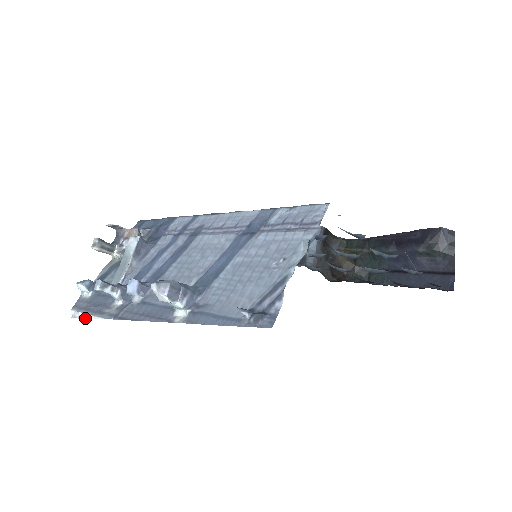
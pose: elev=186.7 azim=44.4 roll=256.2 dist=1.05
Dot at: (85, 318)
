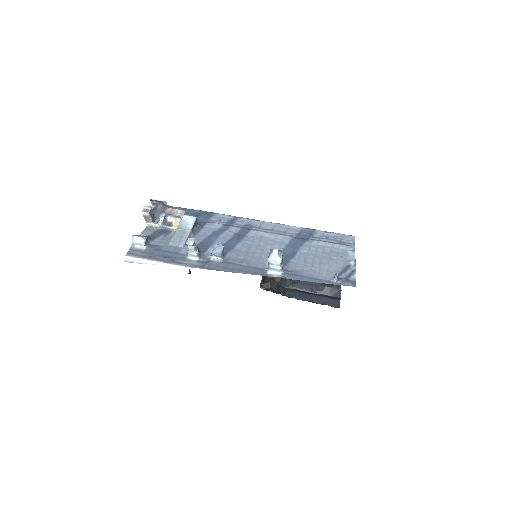
Dot at: (151, 264)
